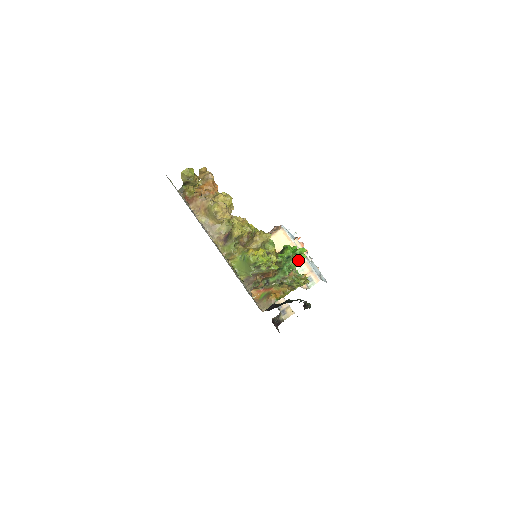
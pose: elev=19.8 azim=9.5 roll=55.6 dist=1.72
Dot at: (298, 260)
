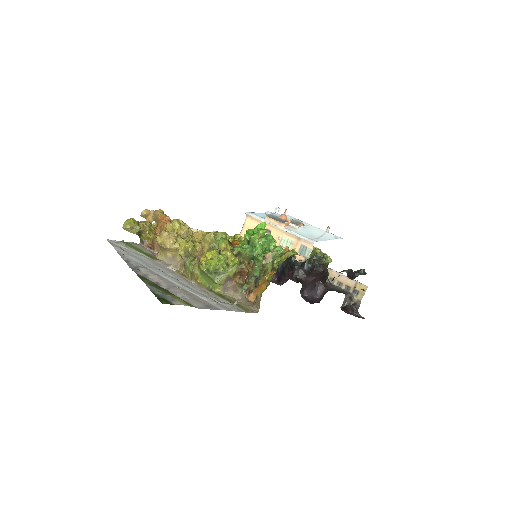
Dot at: (267, 238)
